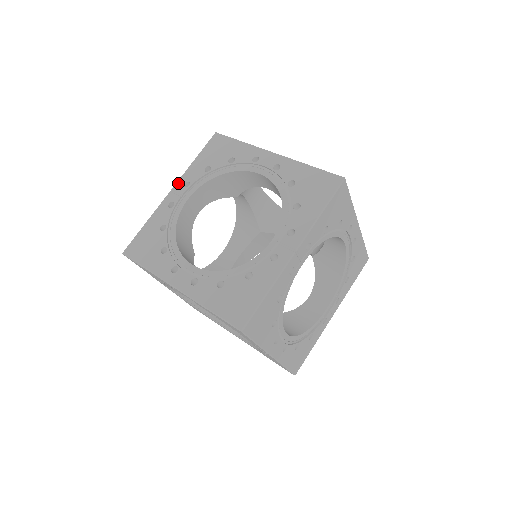
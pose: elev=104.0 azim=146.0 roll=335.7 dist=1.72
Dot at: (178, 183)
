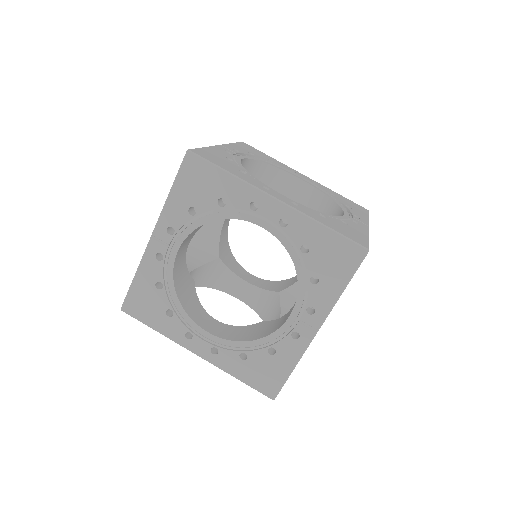
Dot at: (226, 145)
